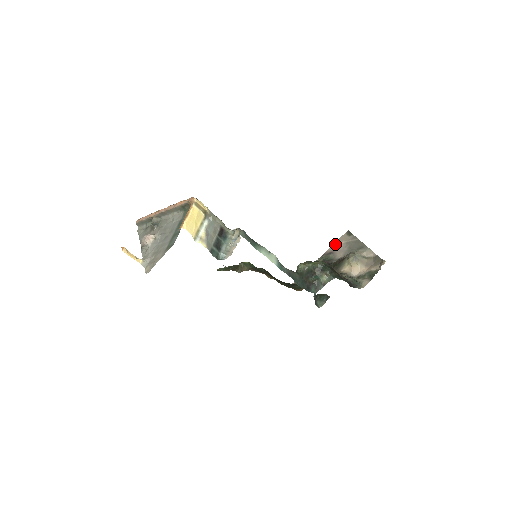
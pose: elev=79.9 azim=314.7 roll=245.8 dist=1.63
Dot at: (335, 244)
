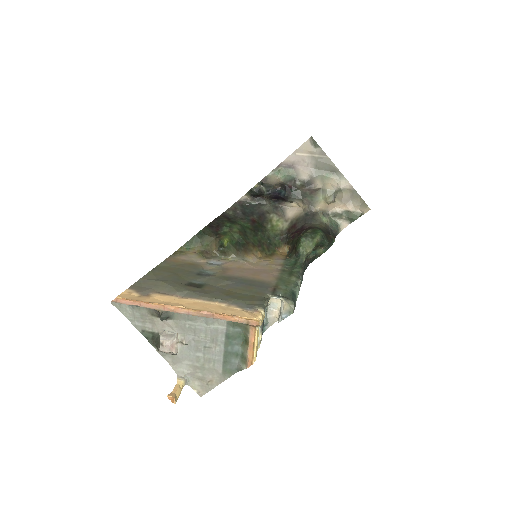
Dot at: (295, 154)
